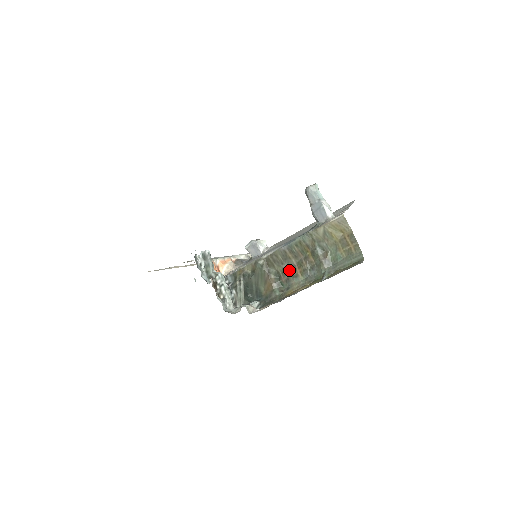
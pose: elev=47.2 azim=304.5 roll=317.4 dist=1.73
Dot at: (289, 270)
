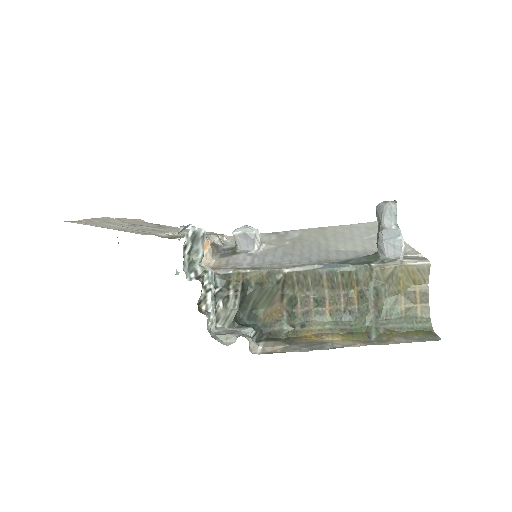
Dot at: (314, 301)
